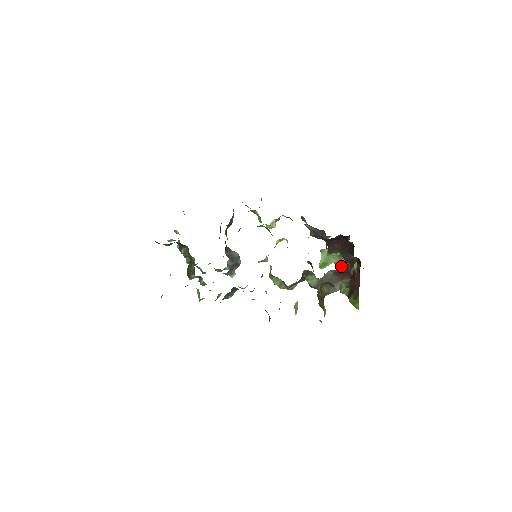
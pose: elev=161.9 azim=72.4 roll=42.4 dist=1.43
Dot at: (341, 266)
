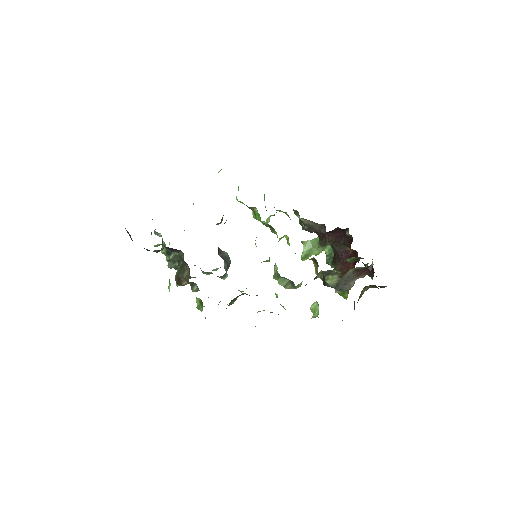
Dot at: (346, 260)
